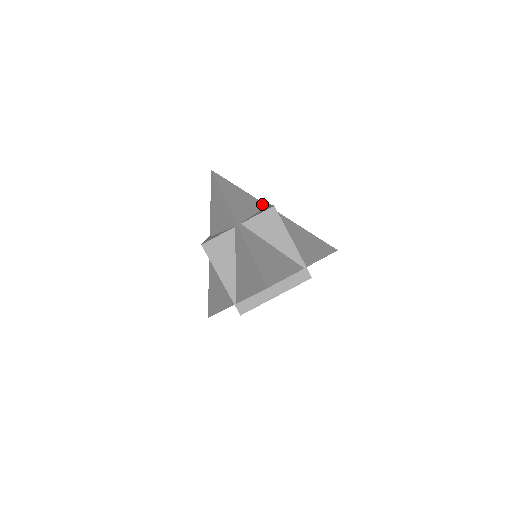
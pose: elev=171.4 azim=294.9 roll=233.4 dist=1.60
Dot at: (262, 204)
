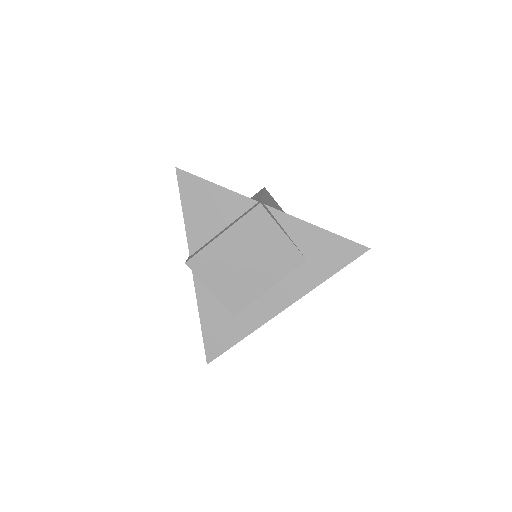
Dot at: occluded
